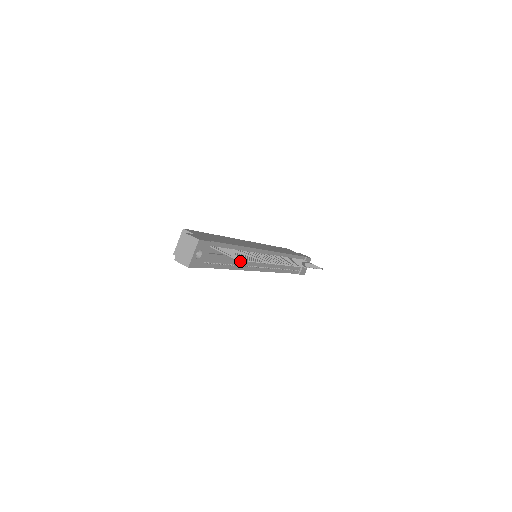
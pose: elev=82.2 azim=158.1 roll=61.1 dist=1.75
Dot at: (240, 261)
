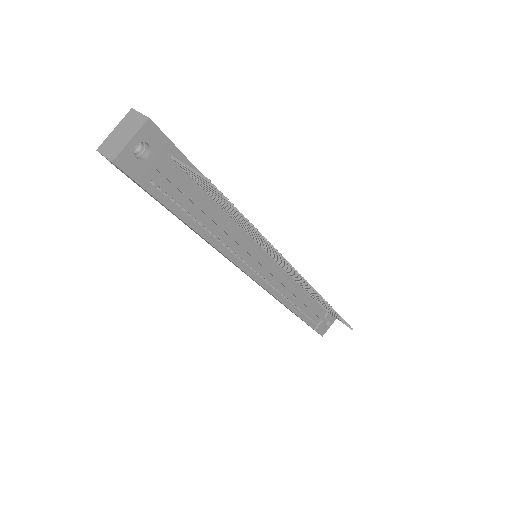
Dot at: (224, 234)
